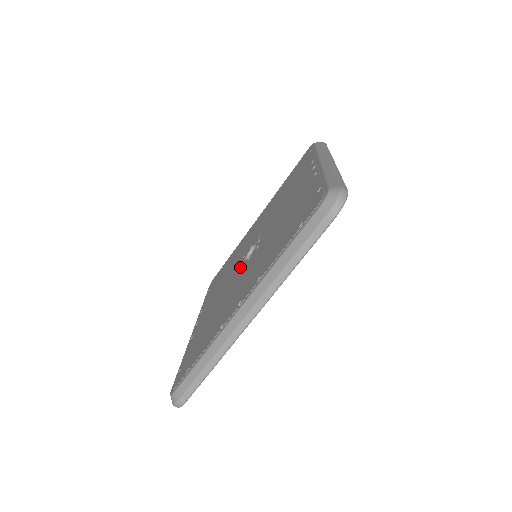
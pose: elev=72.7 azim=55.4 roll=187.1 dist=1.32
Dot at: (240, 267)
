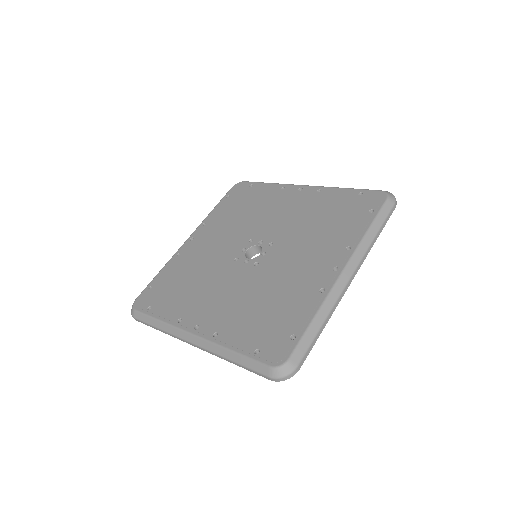
Dot at: (239, 254)
